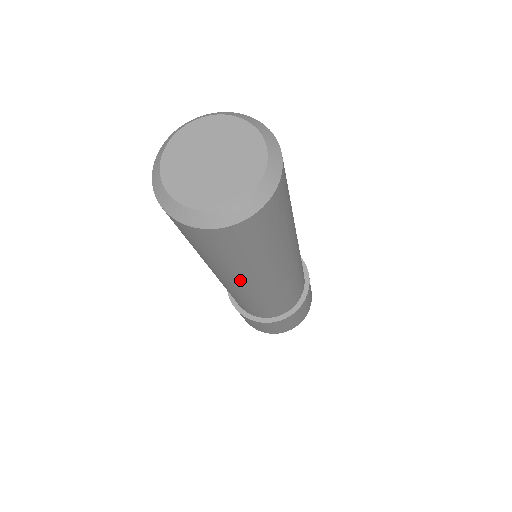
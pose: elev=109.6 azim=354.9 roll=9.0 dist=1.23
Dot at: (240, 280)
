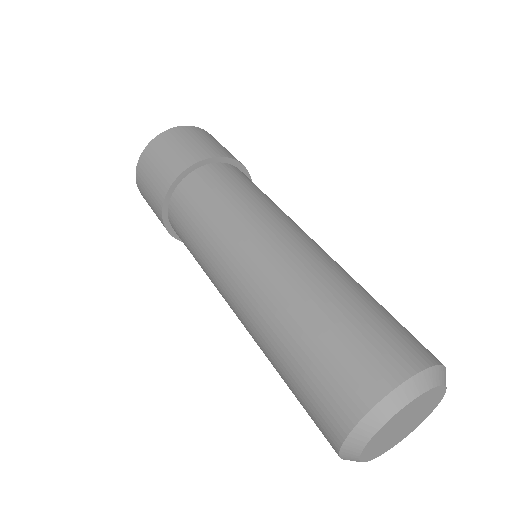
Dot at: occluded
